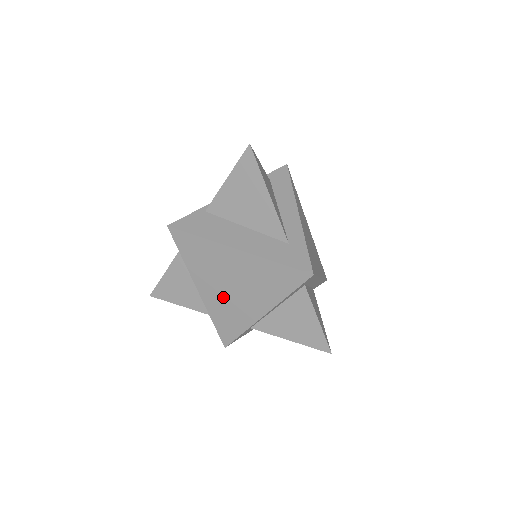
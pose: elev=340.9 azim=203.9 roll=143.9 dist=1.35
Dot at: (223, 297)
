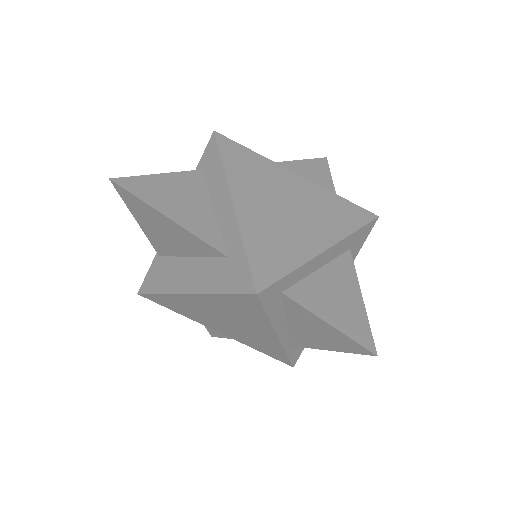
Dot at: (235, 332)
